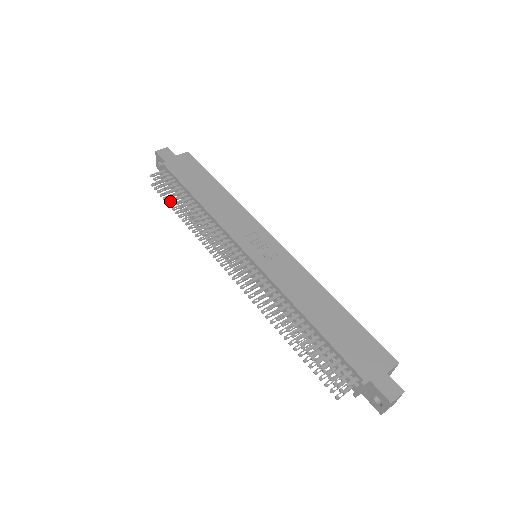
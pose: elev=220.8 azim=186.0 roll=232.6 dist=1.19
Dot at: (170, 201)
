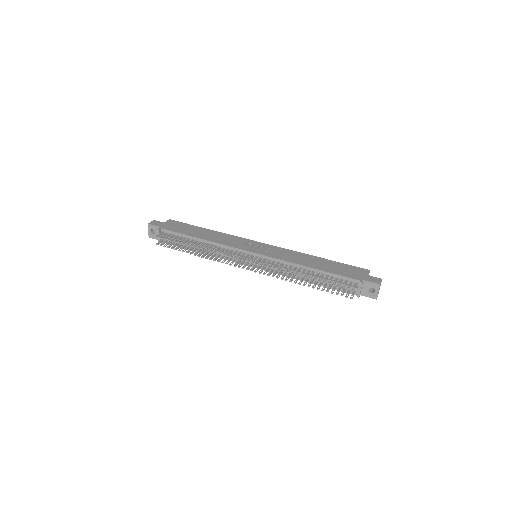
Dot at: (177, 248)
